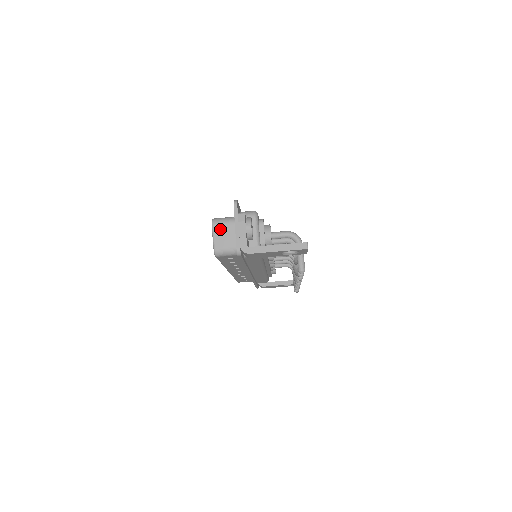
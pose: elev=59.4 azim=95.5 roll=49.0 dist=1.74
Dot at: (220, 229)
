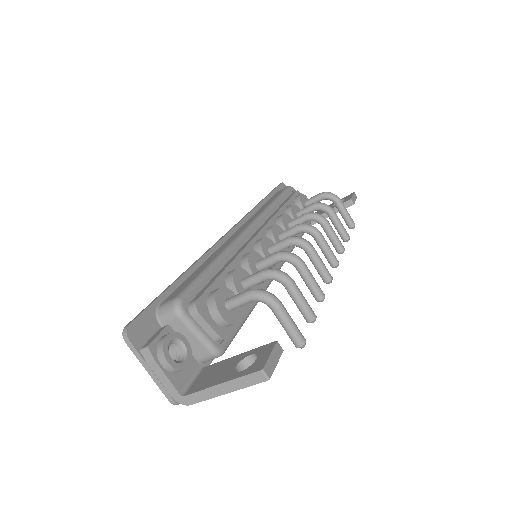
Dot at: occluded
